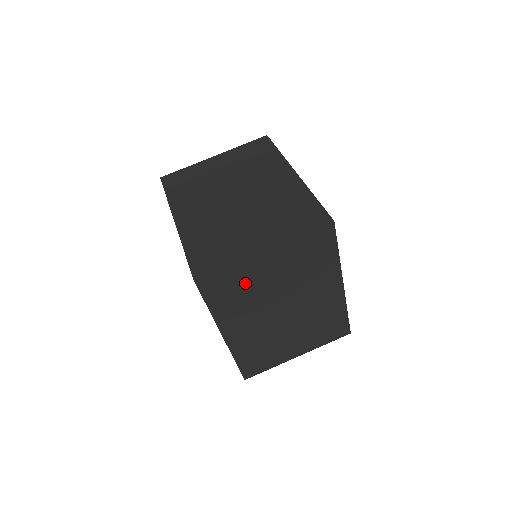
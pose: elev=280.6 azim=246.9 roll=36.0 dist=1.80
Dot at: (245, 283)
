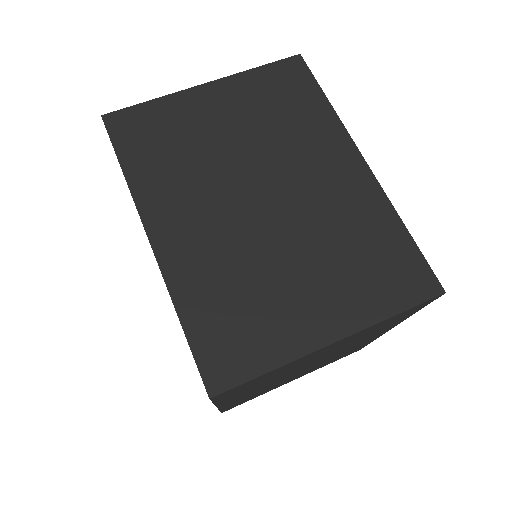
Dot at: (281, 371)
